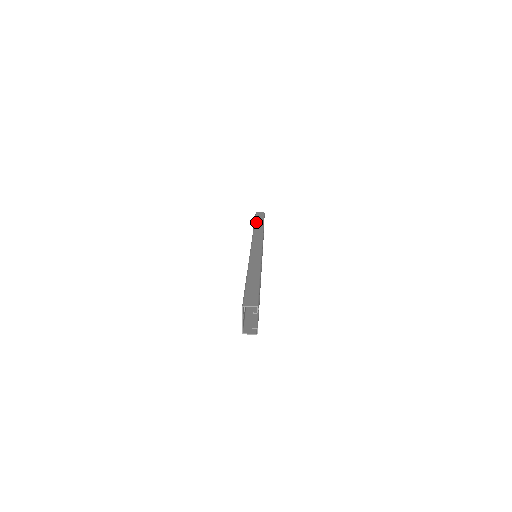
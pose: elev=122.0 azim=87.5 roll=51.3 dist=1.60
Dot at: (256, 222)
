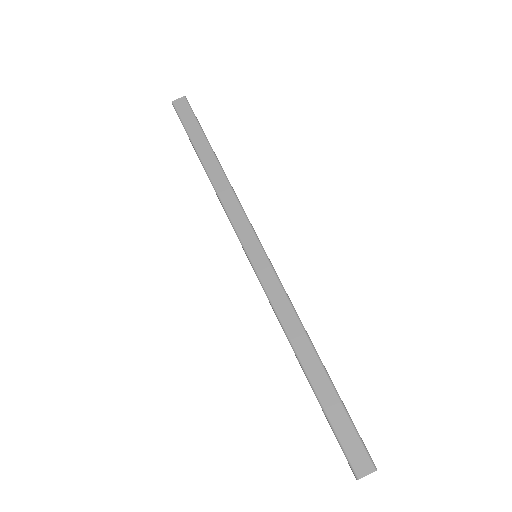
Dot at: (198, 150)
